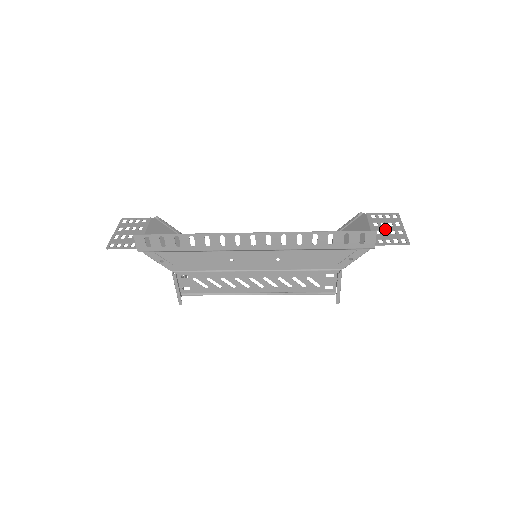
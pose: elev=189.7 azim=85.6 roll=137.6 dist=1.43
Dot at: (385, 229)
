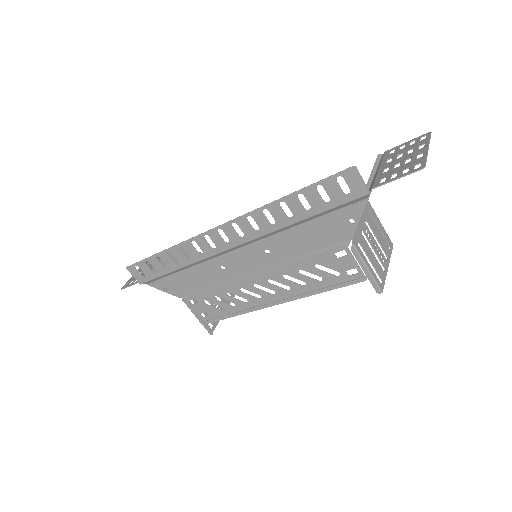
Dot at: (398, 161)
